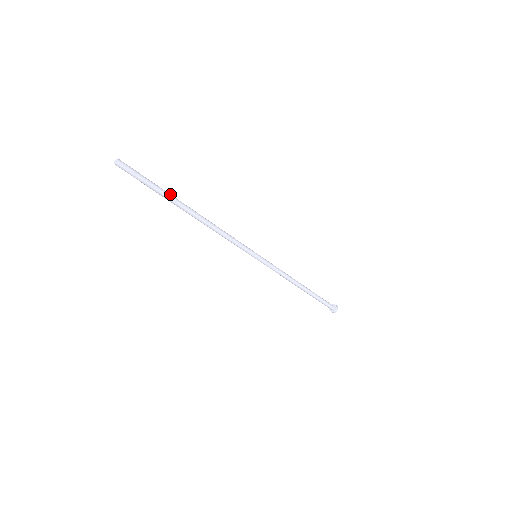
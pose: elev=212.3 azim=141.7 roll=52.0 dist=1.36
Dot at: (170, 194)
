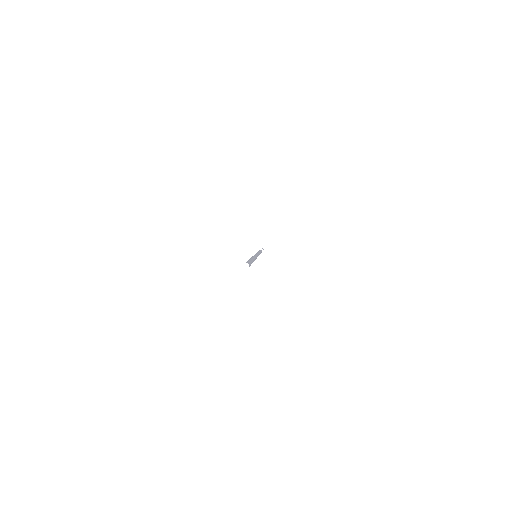
Dot at: occluded
